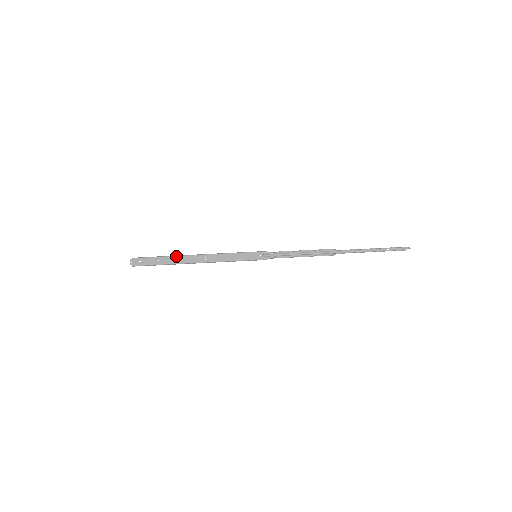
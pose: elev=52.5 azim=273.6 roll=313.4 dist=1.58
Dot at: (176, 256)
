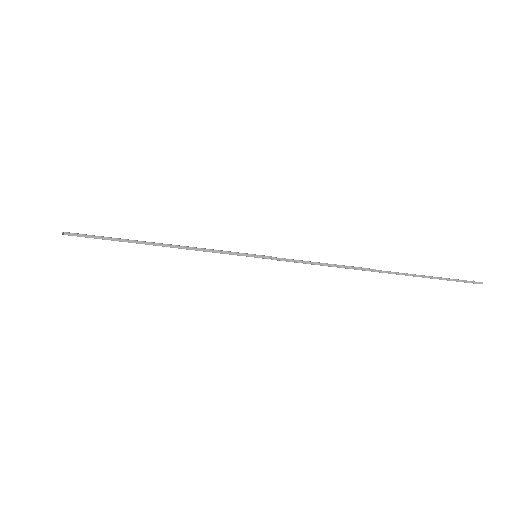
Dot at: (137, 240)
